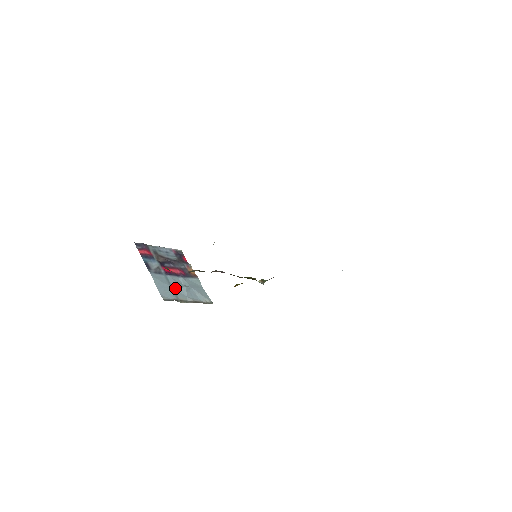
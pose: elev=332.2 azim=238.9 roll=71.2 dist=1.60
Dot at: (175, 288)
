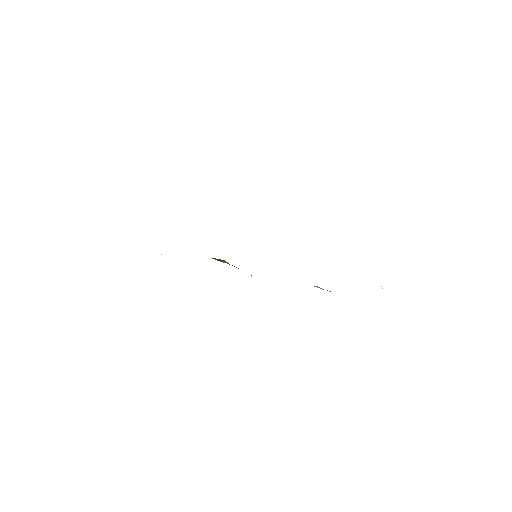
Dot at: occluded
